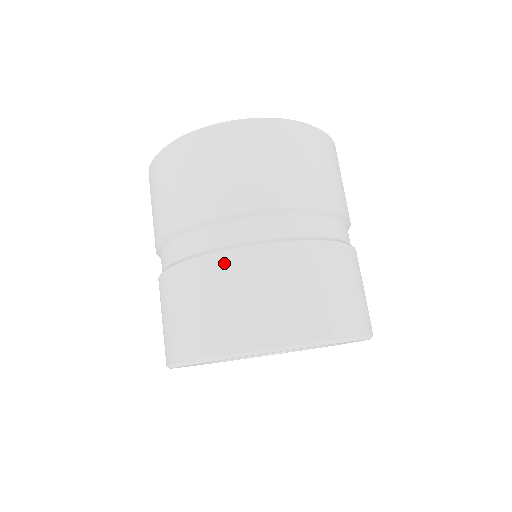
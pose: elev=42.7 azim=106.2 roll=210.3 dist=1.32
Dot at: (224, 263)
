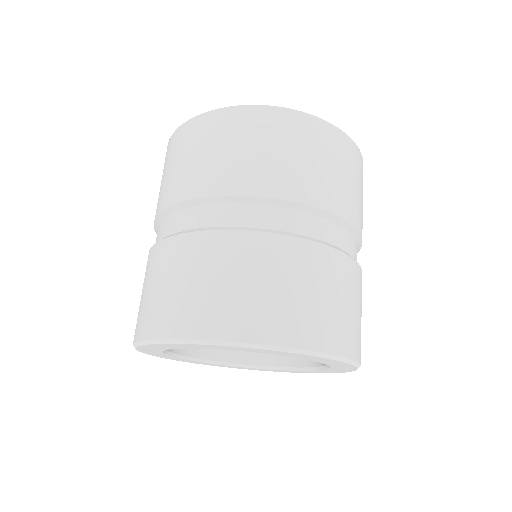
Dot at: (261, 245)
